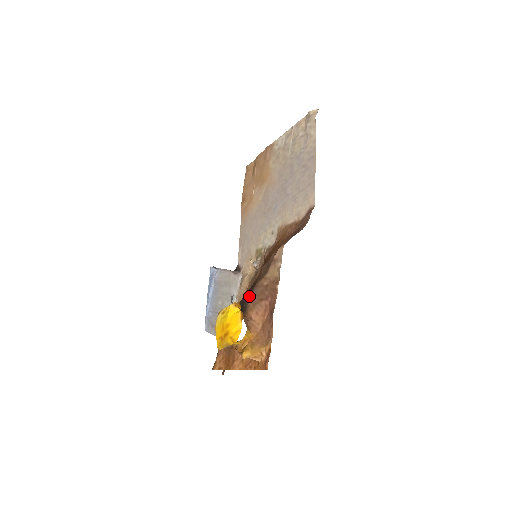
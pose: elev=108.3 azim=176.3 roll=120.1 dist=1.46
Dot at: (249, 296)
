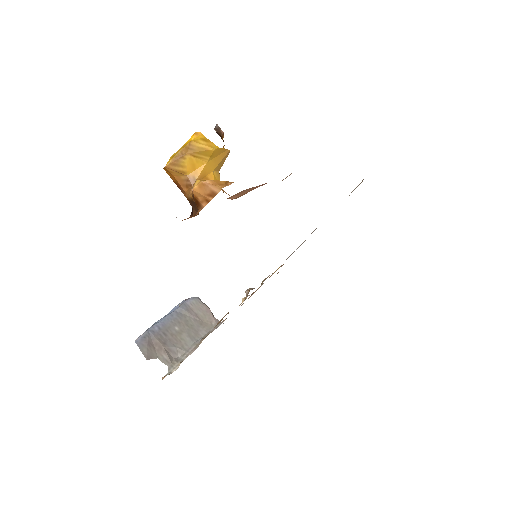
Dot at: occluded
